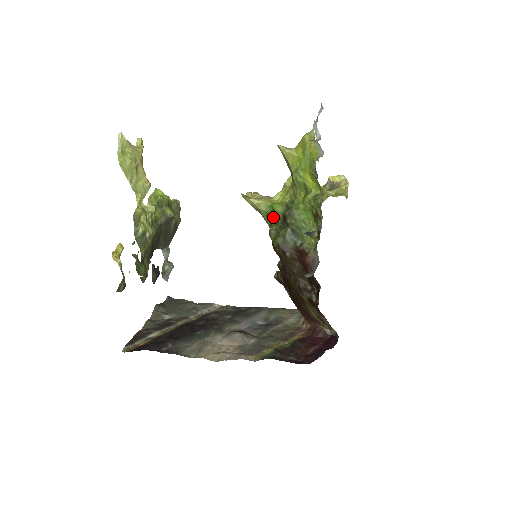
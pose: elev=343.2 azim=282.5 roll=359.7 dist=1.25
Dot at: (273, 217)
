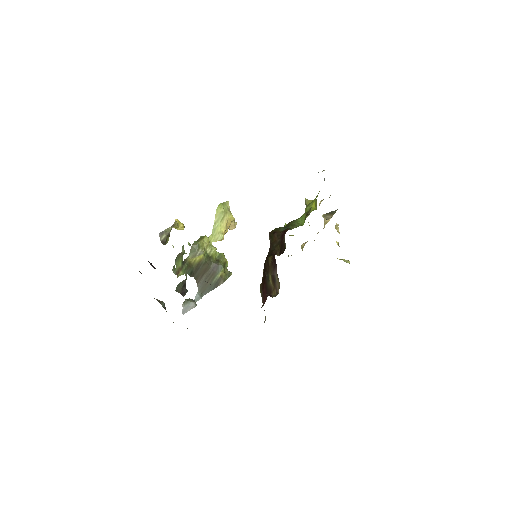
Dot at: occluded
